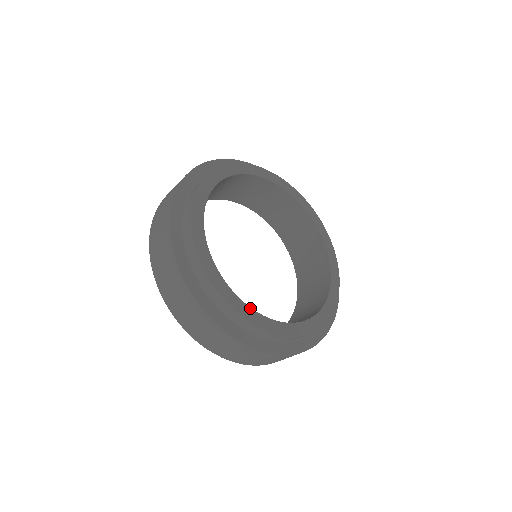
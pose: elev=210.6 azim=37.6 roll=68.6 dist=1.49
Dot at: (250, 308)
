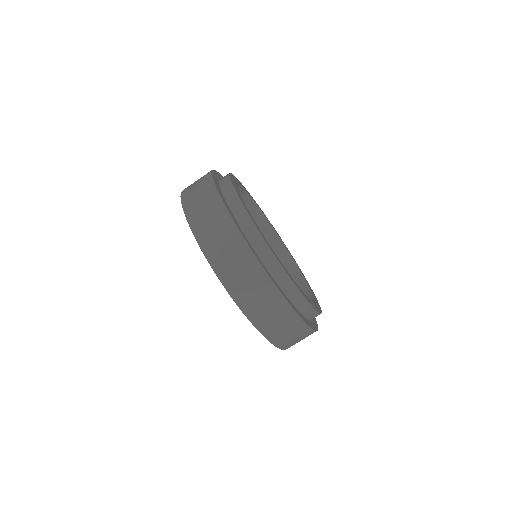
Dot at: (299, 287)
